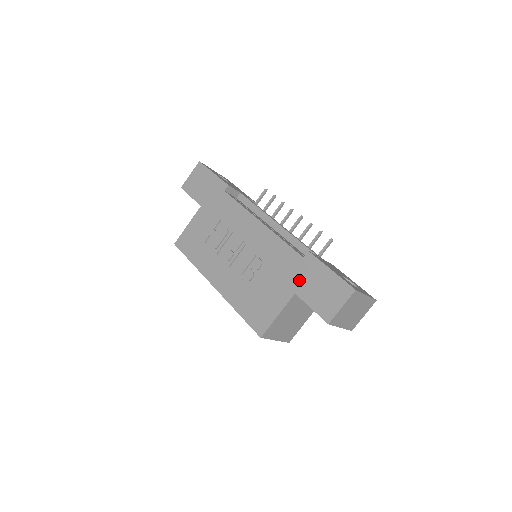
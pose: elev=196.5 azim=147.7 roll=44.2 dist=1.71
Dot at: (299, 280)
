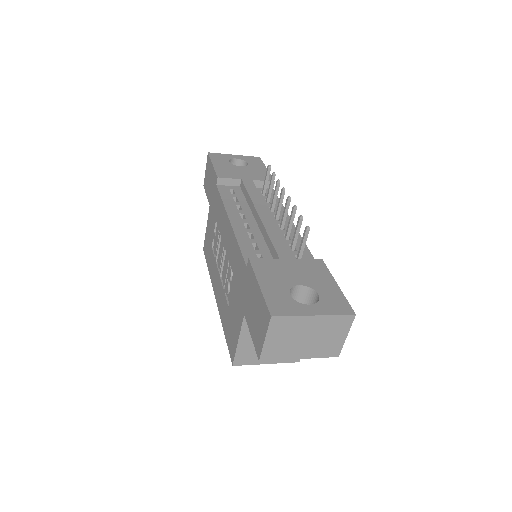
Dot at: (245, 297)
